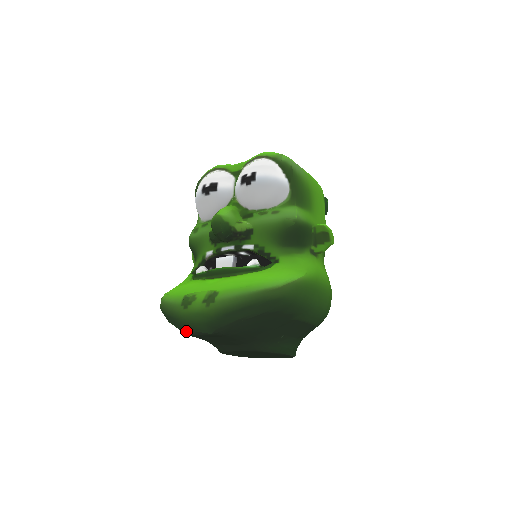
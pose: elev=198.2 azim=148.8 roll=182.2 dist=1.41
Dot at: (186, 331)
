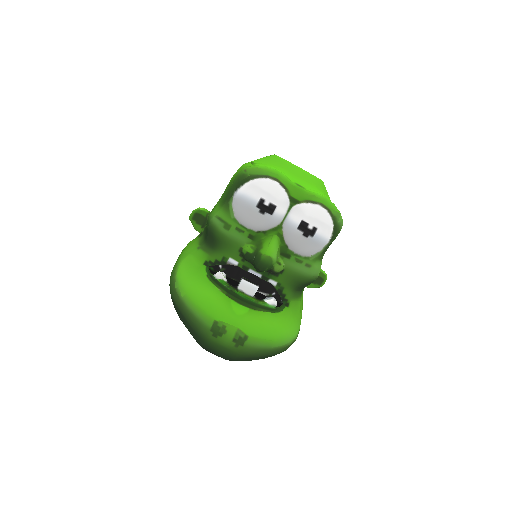
Dot at: (203, 347)
